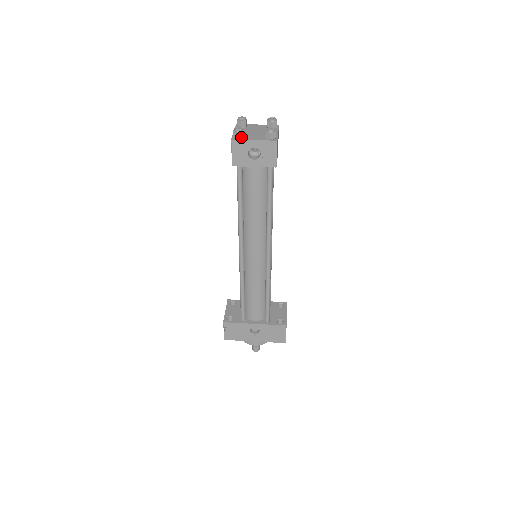
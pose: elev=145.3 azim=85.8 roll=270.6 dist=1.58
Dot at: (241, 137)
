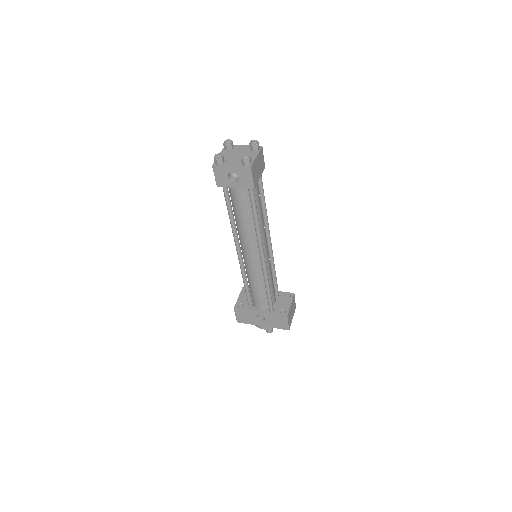
Dot at: (221, 163)
